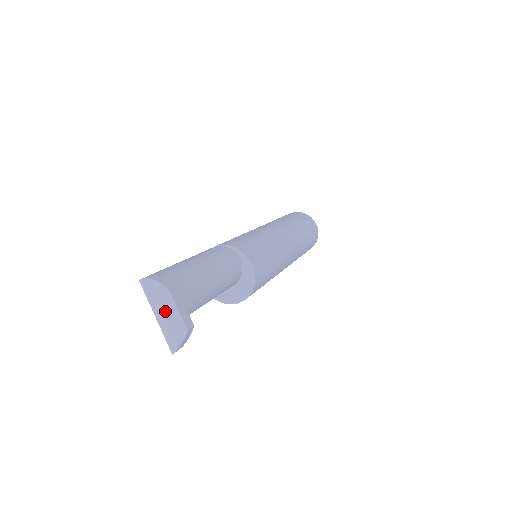
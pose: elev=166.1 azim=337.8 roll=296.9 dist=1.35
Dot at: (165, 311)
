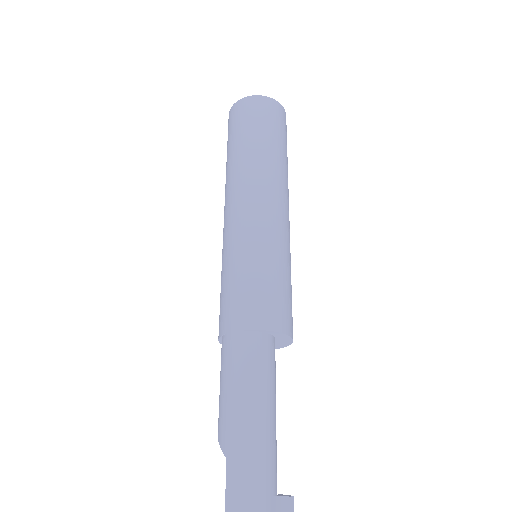
Dot at: out of frame
